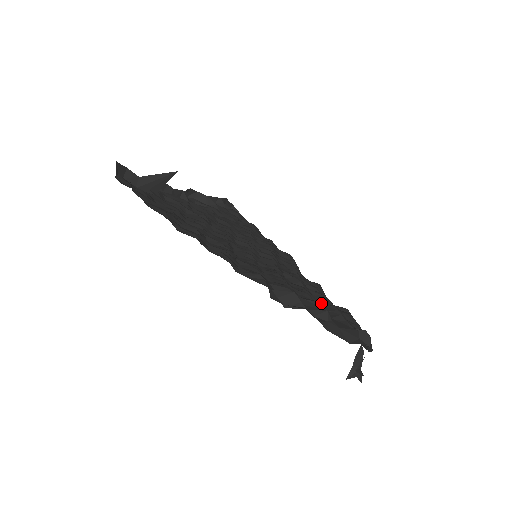
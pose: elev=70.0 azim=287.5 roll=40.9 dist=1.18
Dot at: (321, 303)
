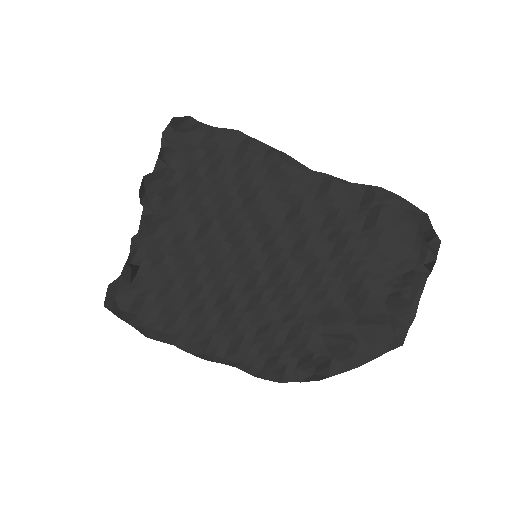
Dot at: (344, 281)
